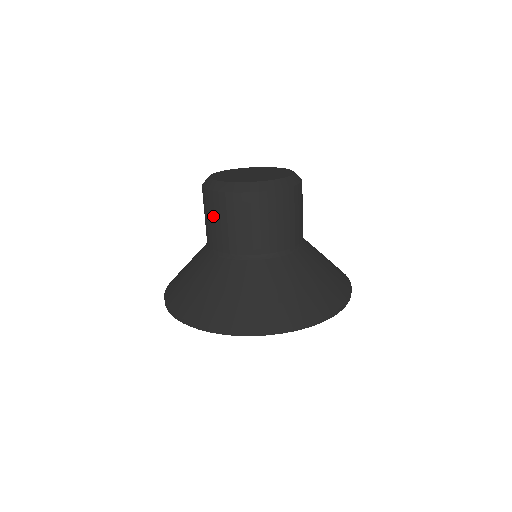
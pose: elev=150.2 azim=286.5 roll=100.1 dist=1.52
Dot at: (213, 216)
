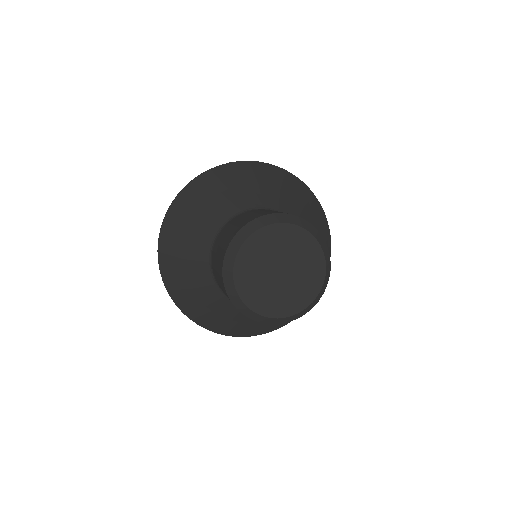
Dot at: occluded
